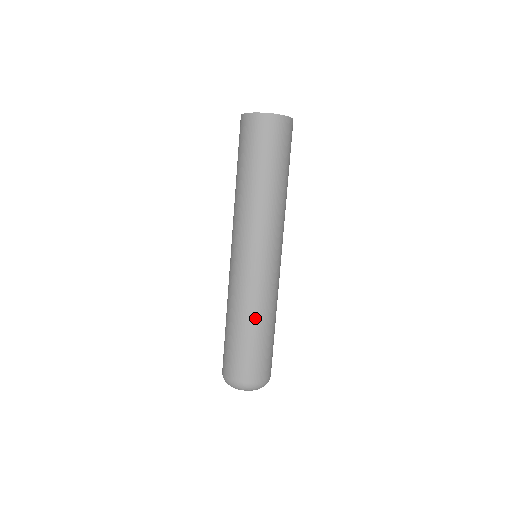
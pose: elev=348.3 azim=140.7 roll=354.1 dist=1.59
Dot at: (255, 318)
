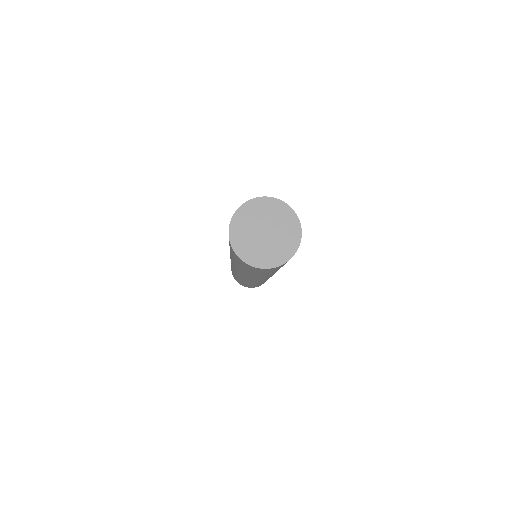
Dot at: occluded
